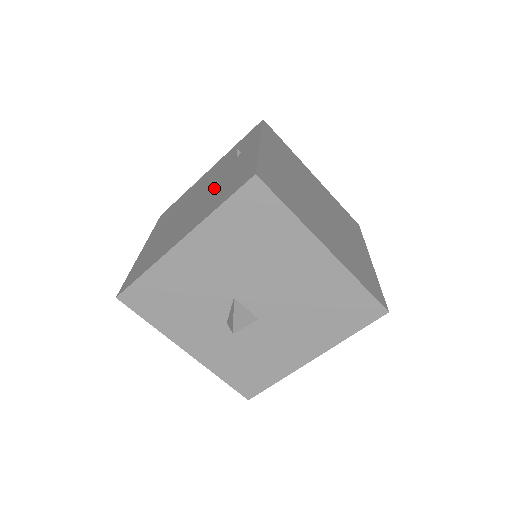
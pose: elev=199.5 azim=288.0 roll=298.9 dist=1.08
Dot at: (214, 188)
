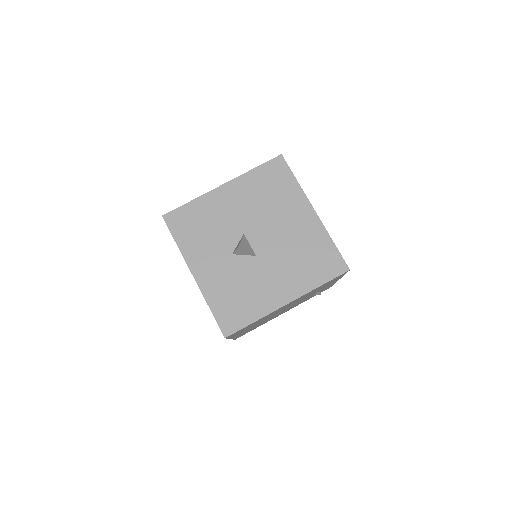
Dot at: occluded
